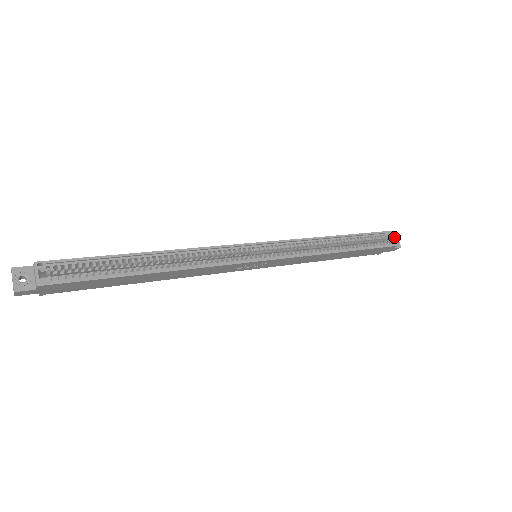
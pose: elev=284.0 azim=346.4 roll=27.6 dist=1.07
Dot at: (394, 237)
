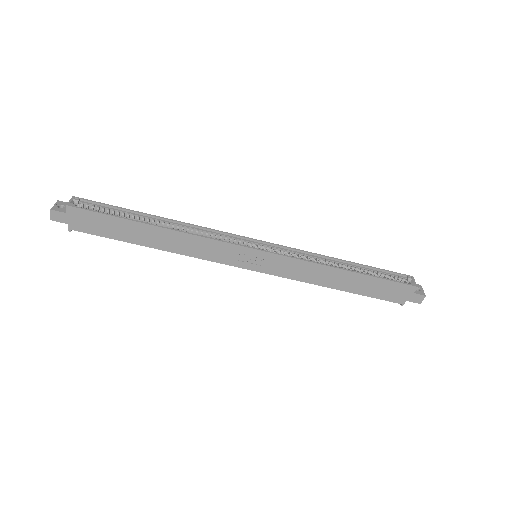
Dot at: (413, 280)
